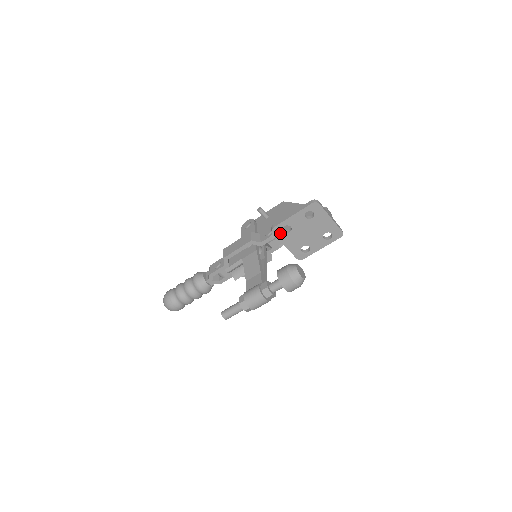
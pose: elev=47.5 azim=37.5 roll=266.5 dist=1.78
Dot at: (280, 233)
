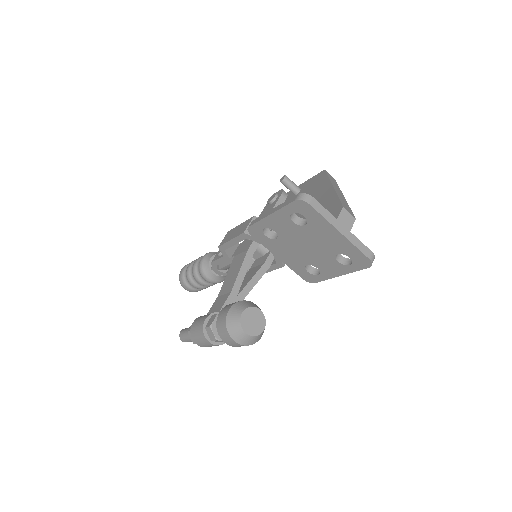
Dot at: (262, 237)
